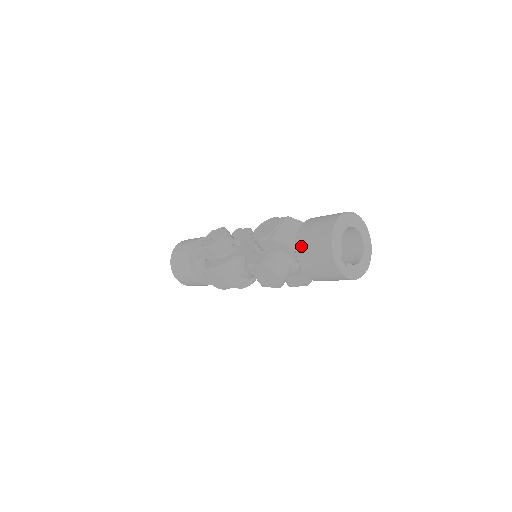
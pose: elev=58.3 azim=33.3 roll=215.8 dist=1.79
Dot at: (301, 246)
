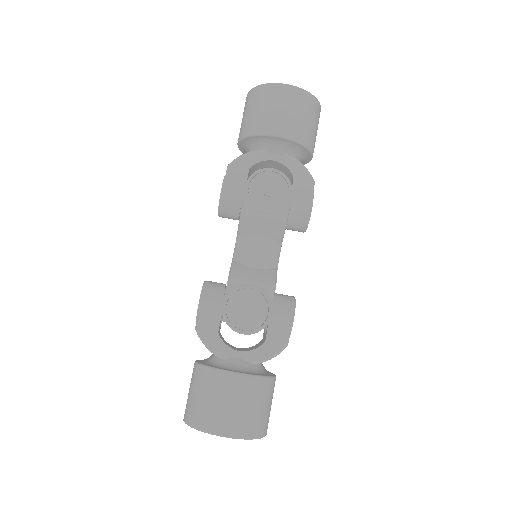
Dot at: (249, 127)
